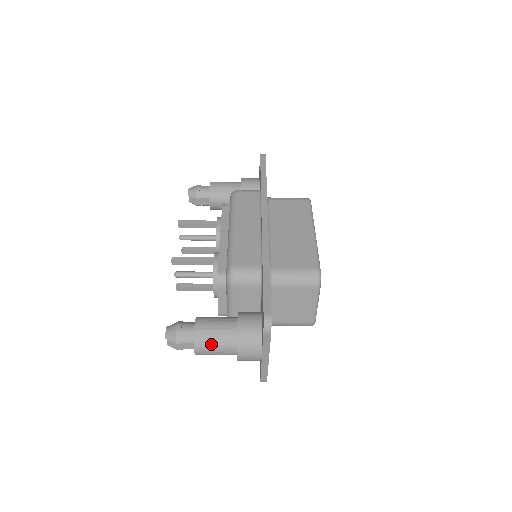
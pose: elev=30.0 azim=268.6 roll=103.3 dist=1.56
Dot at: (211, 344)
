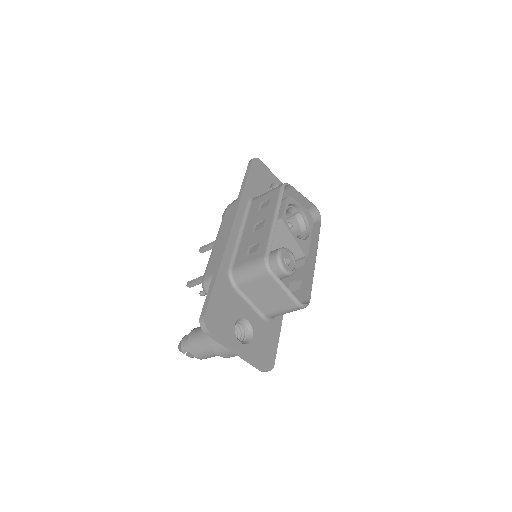
Dot at: (199, 349)
